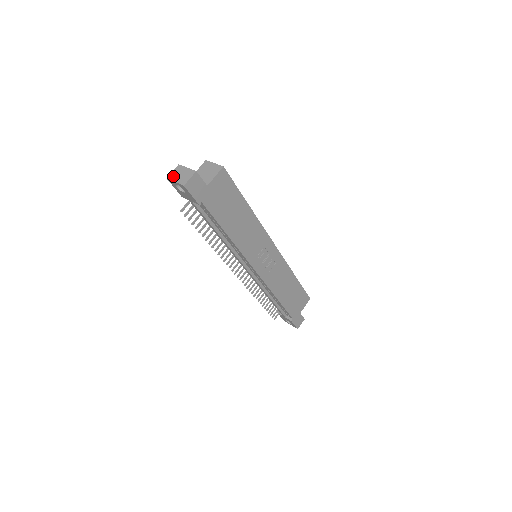
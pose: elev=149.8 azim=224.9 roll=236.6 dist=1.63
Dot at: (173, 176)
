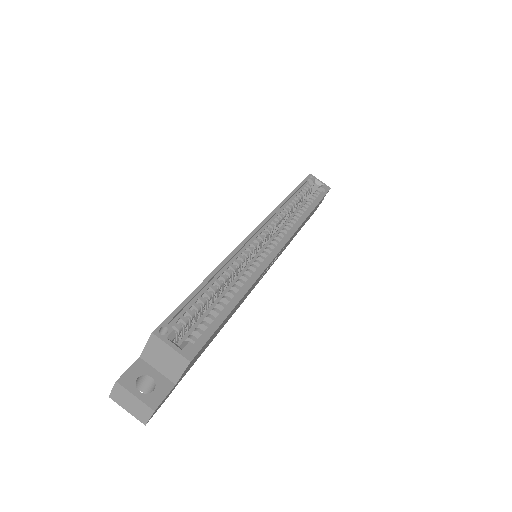
Dot at: (118, 400)
